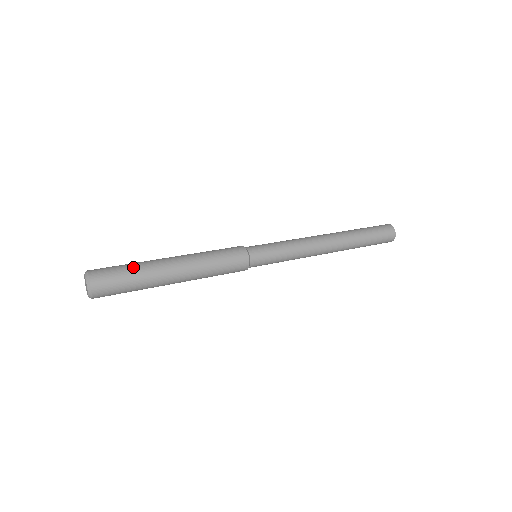
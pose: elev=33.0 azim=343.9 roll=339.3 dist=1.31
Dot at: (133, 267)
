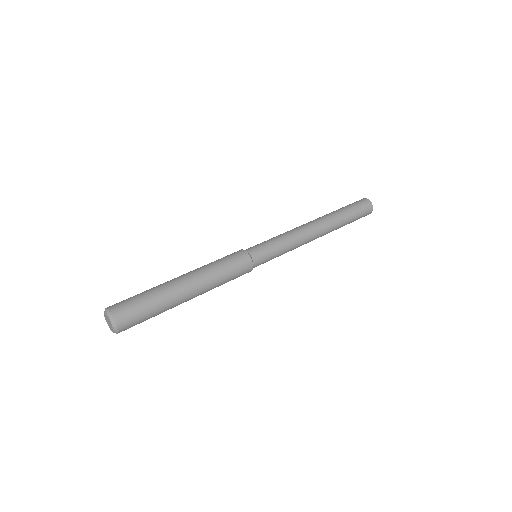
Dot at: (154, 302)
